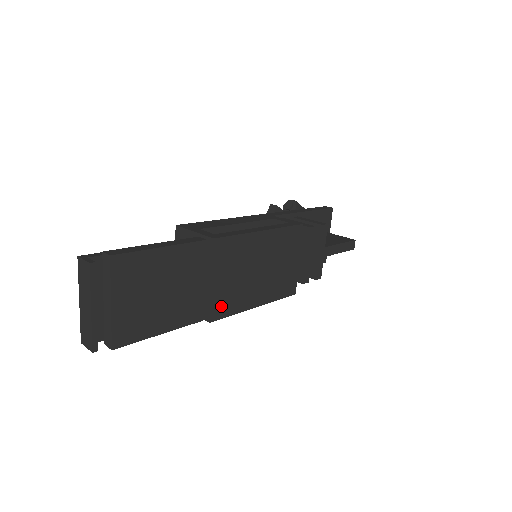
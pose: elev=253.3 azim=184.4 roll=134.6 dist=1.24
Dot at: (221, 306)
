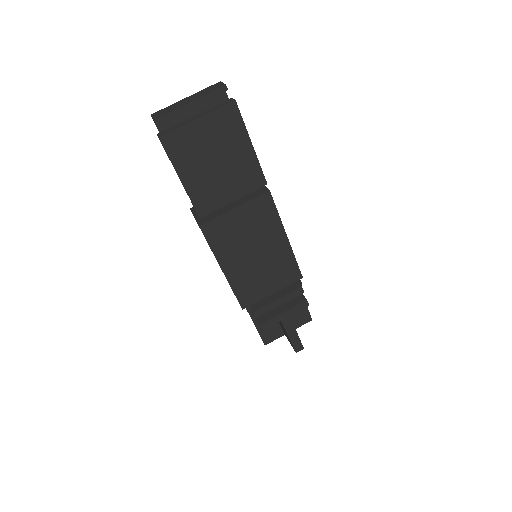
Dot at: (216, 231)
